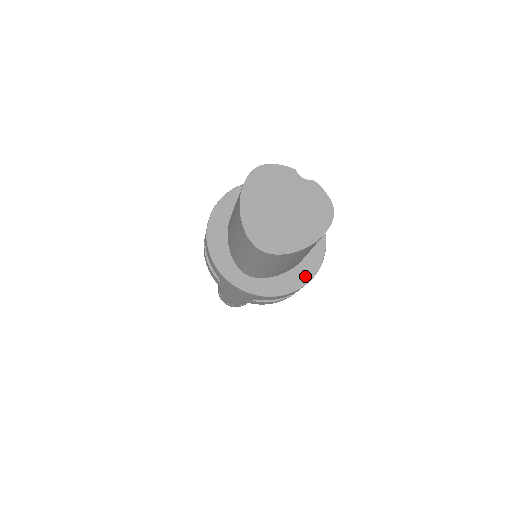
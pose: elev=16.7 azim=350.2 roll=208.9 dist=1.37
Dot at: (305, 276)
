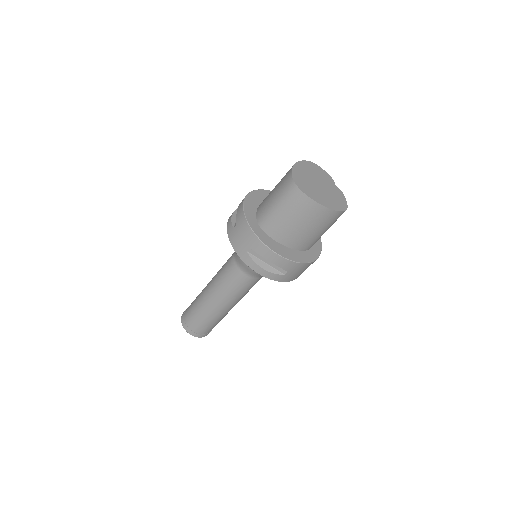
Dot at: (296, 258)
